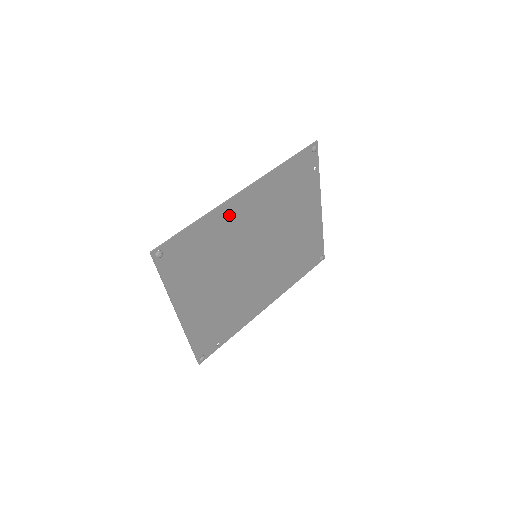
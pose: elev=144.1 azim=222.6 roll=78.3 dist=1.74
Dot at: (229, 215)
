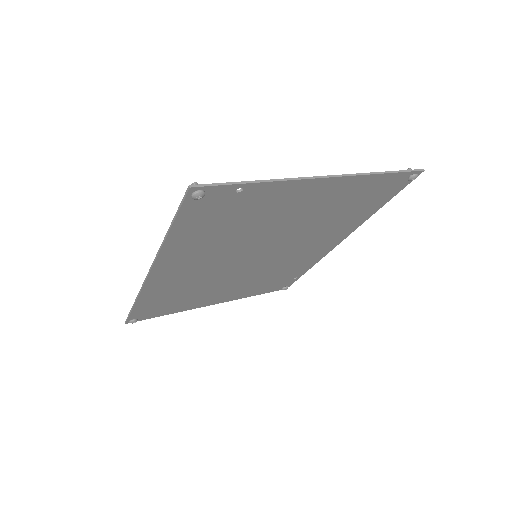
Dot at: (163, 282)
